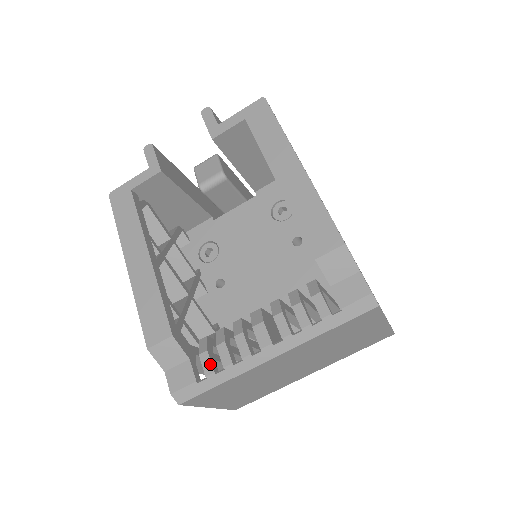
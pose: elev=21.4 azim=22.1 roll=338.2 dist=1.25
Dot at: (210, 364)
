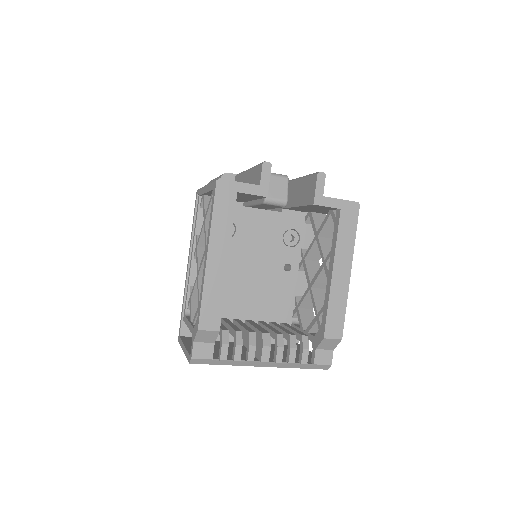
Dot at: (227, 354)
